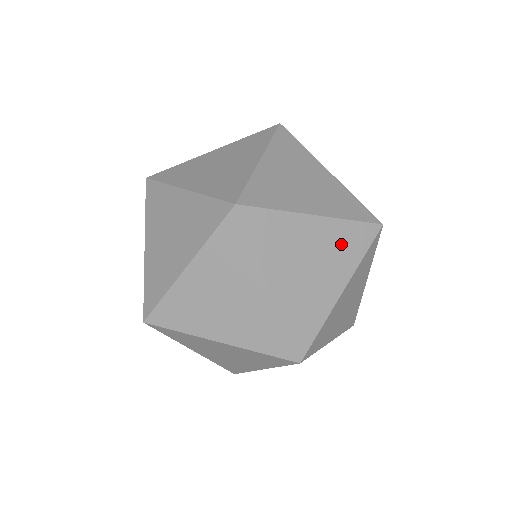
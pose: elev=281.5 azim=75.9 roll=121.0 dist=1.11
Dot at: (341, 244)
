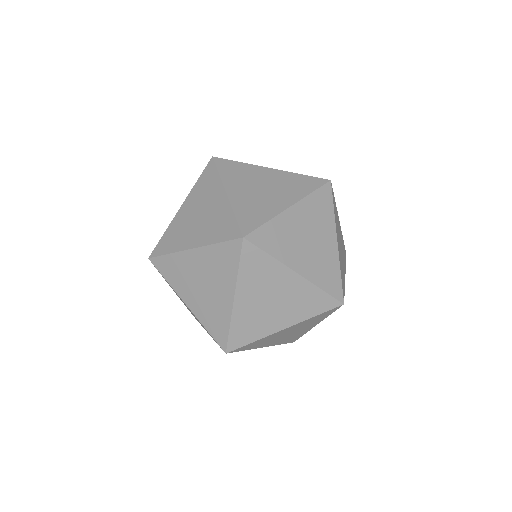
Dot at: occluded
